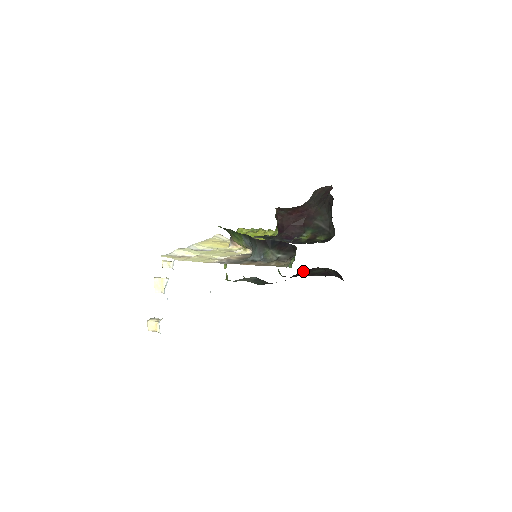
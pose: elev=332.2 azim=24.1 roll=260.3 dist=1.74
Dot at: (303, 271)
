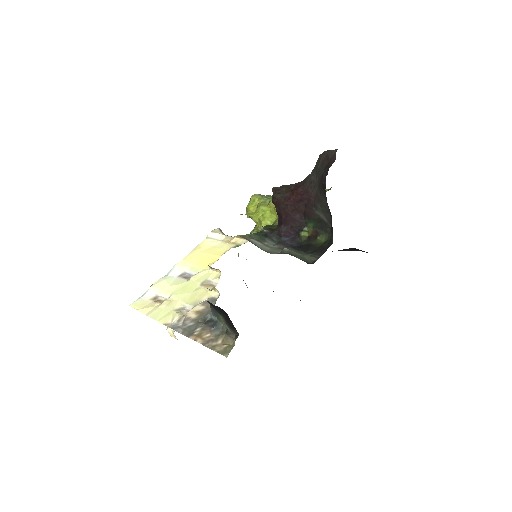
Dot at: occluded
